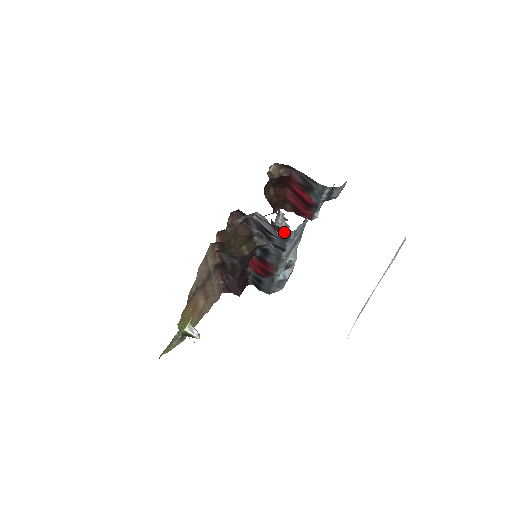
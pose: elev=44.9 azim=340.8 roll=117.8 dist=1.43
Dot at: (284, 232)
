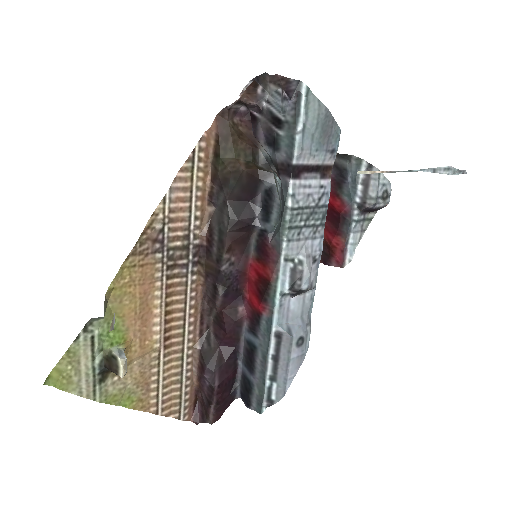
Dot at: (293, 87)
